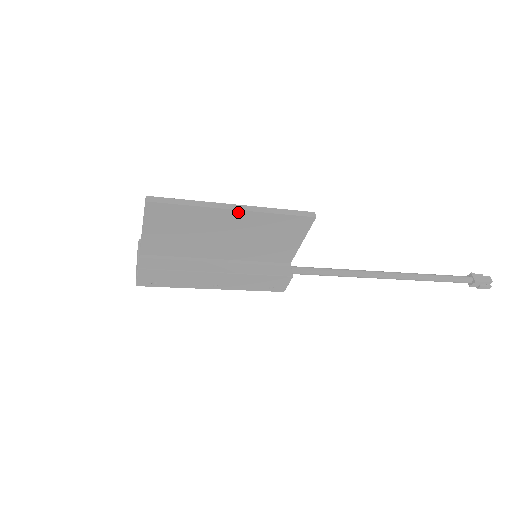
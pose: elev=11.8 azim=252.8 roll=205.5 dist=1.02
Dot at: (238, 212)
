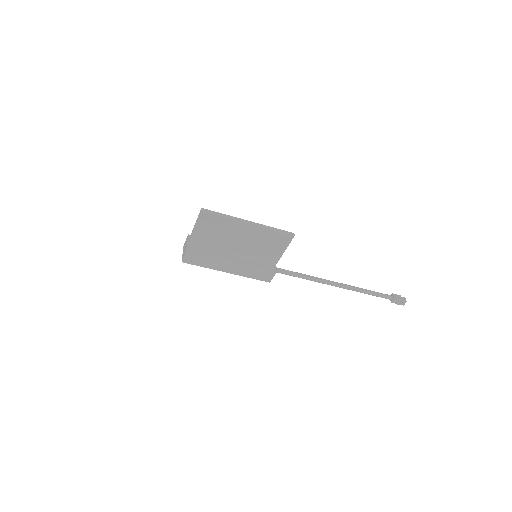
Dot at: (250, 225)
